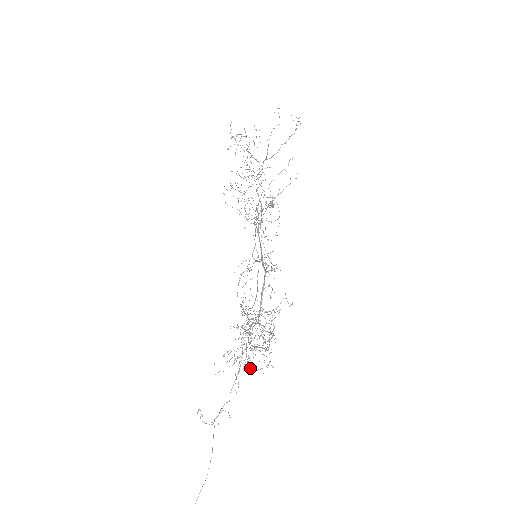
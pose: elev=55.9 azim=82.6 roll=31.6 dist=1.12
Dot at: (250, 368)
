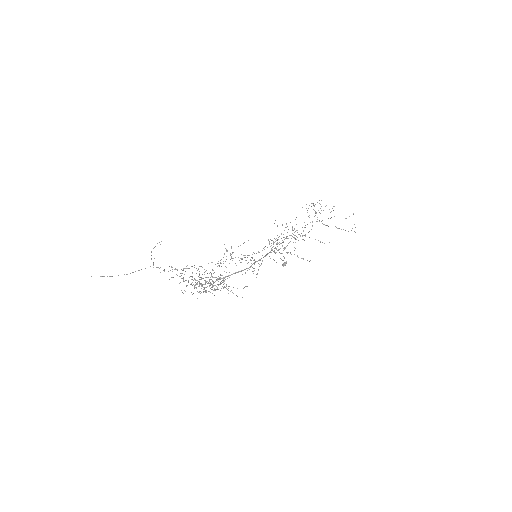
Dot at: occluded
